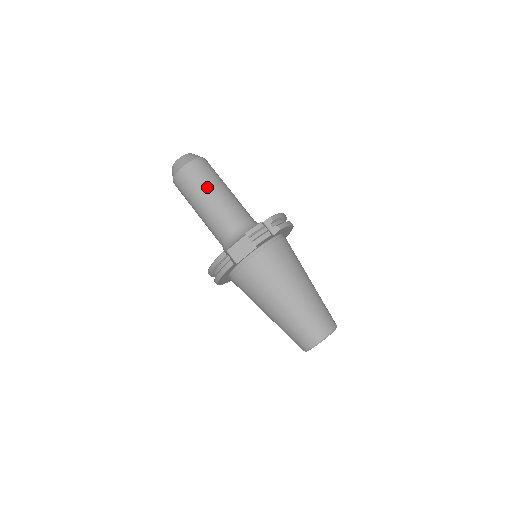
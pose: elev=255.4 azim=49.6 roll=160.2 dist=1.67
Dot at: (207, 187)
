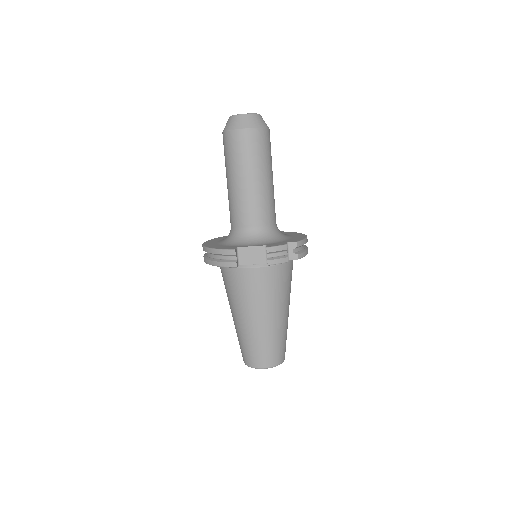
Dot at: (255, 167)
